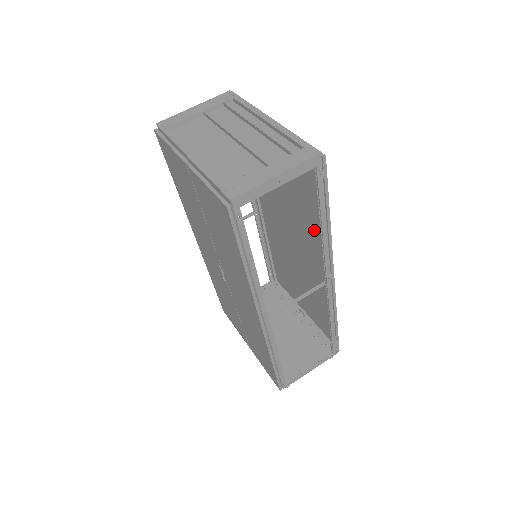
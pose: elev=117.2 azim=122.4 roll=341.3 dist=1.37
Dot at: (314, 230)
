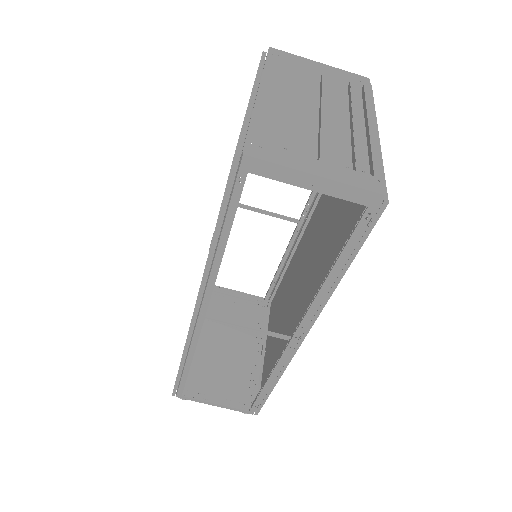
Dot at: occluded
